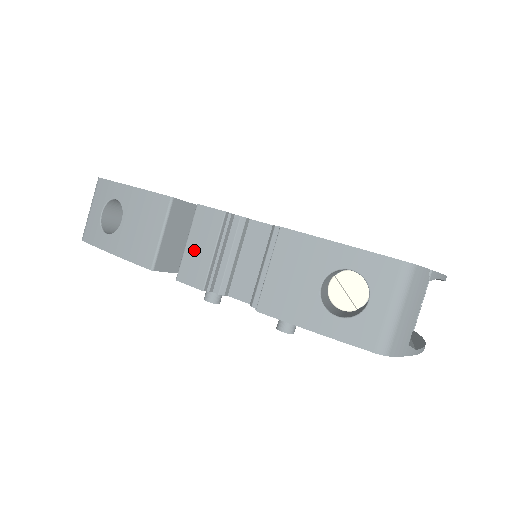
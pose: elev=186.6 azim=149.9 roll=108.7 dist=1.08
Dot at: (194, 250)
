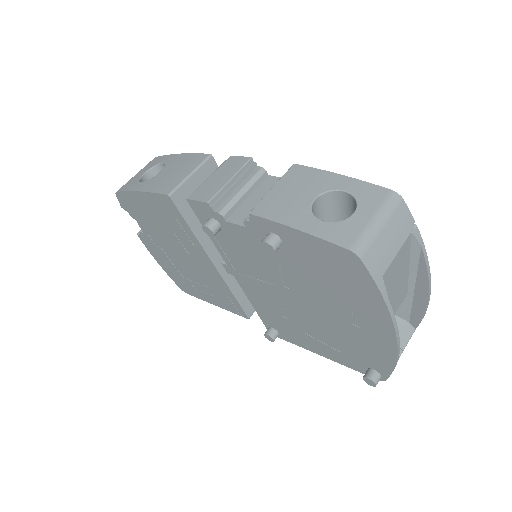
Dot at: (213, 180)
